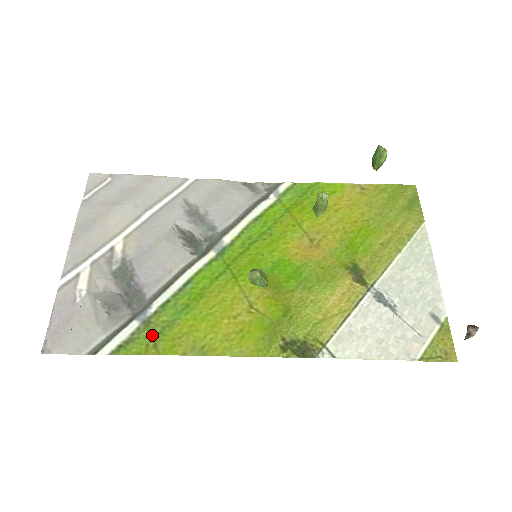
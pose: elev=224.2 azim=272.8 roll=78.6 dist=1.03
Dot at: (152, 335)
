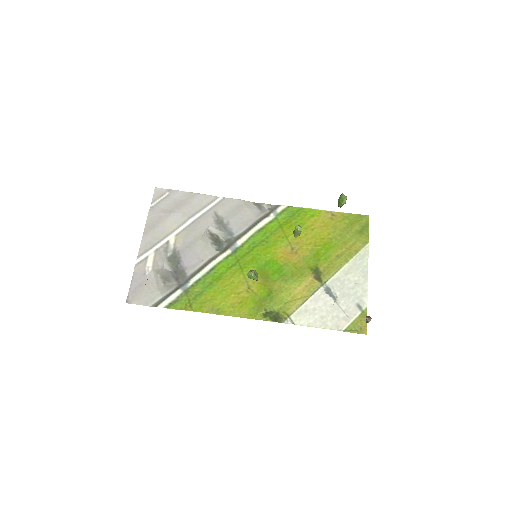
Dot at: (189, 299)
